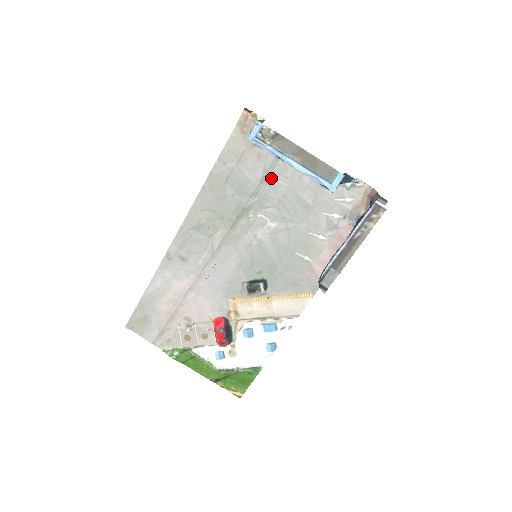
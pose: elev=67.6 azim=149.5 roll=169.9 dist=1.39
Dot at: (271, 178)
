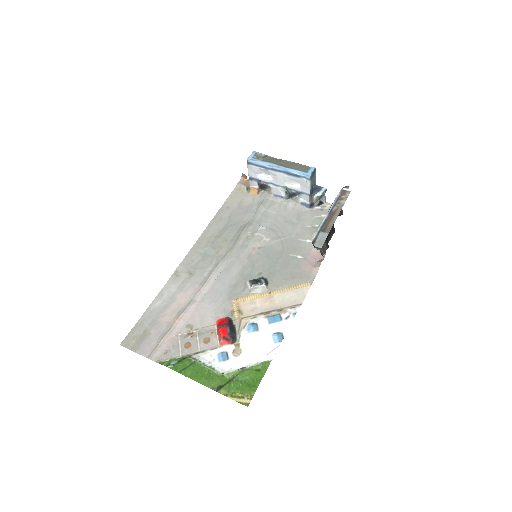
Dot at: (263, 210)
